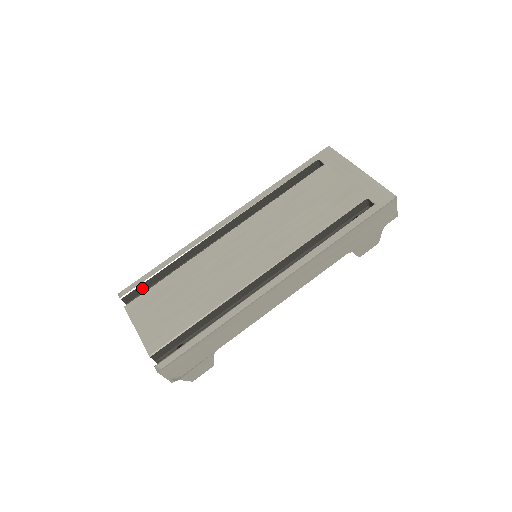
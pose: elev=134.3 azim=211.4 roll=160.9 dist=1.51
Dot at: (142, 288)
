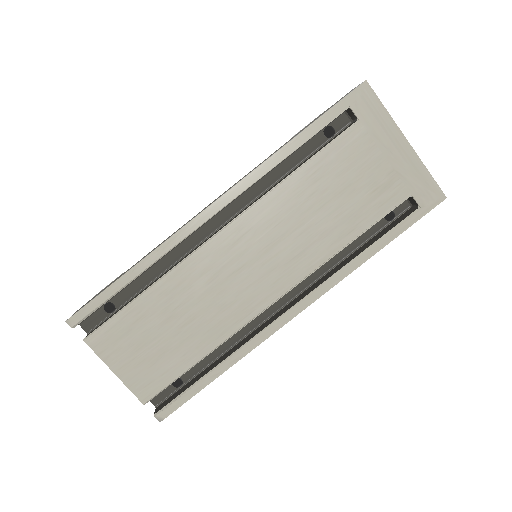
Dot at: (99, 306)
